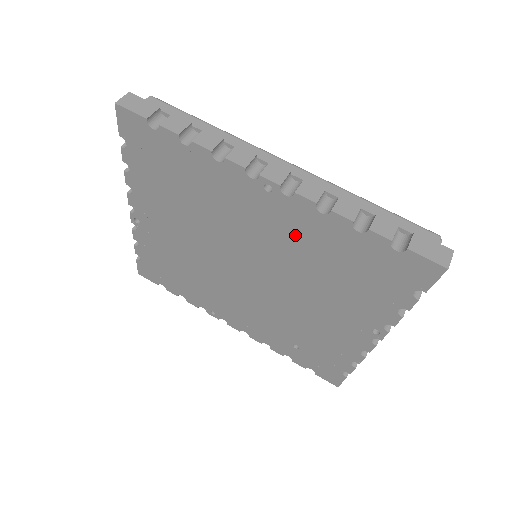
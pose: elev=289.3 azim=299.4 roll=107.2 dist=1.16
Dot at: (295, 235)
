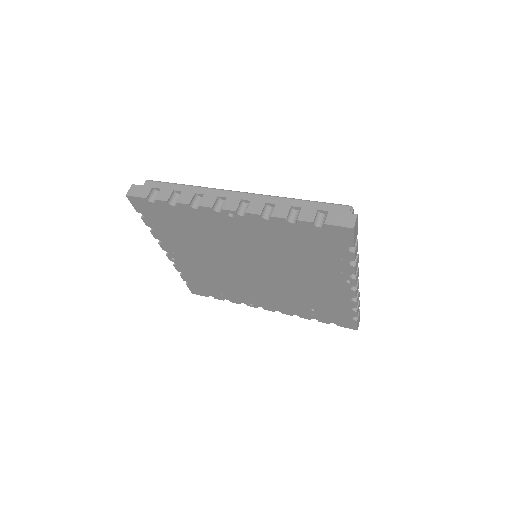
Dot at: (262, 237)
